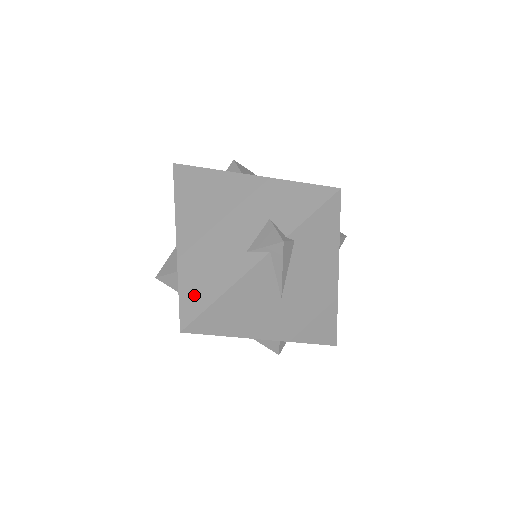
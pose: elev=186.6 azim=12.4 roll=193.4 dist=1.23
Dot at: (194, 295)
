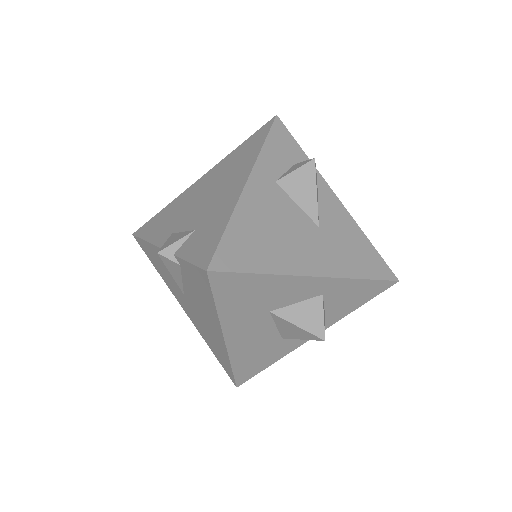
Dot at: (153, 223)
